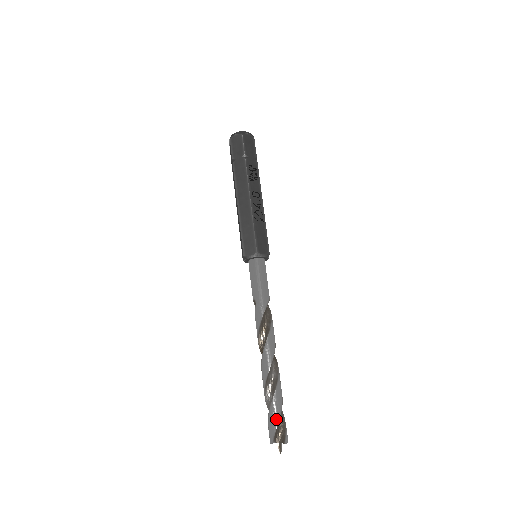
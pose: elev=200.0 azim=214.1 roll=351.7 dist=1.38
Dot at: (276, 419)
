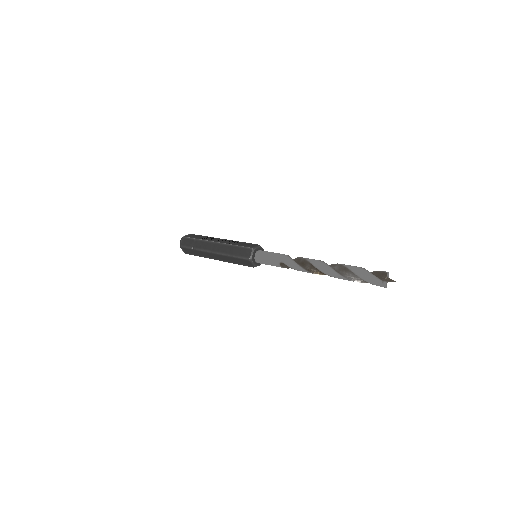
Dot at: (365, 272)
